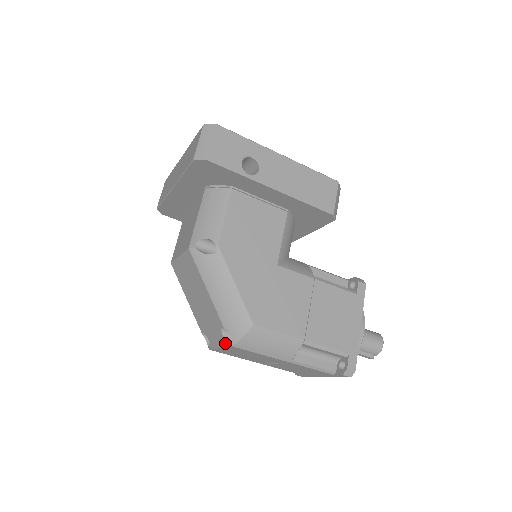
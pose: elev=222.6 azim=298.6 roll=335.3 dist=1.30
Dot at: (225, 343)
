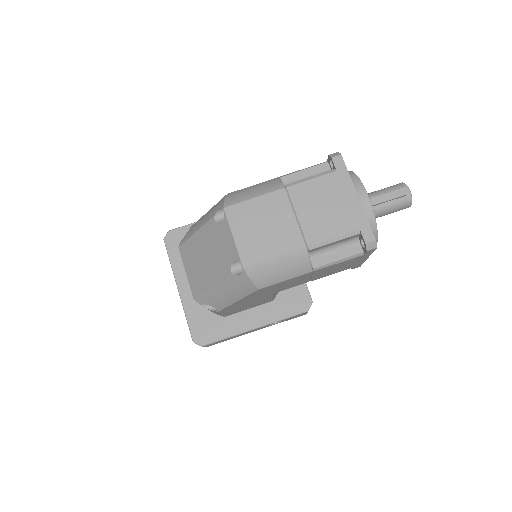
Dot at: (225, 222)
